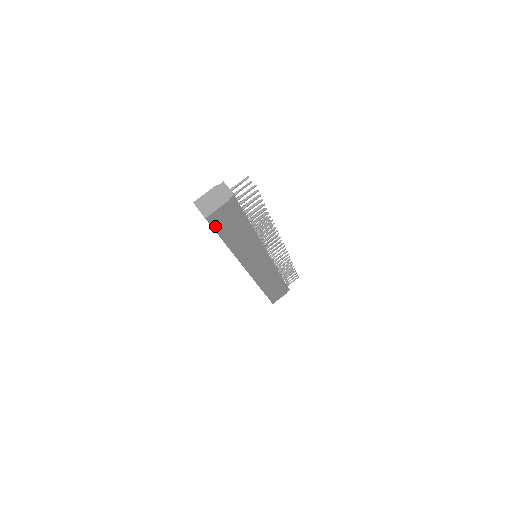
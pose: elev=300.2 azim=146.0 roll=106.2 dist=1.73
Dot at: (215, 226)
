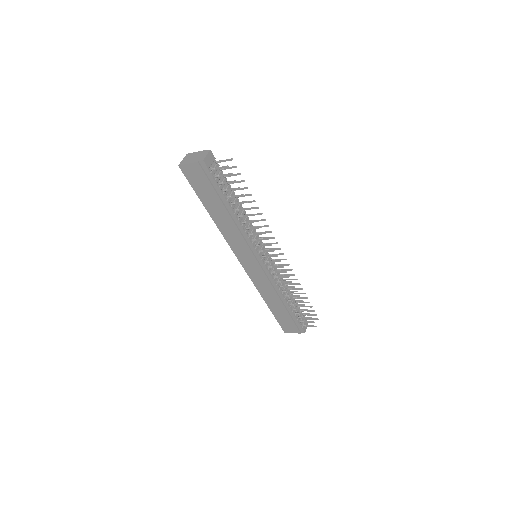
Dot at: (190, 181)
